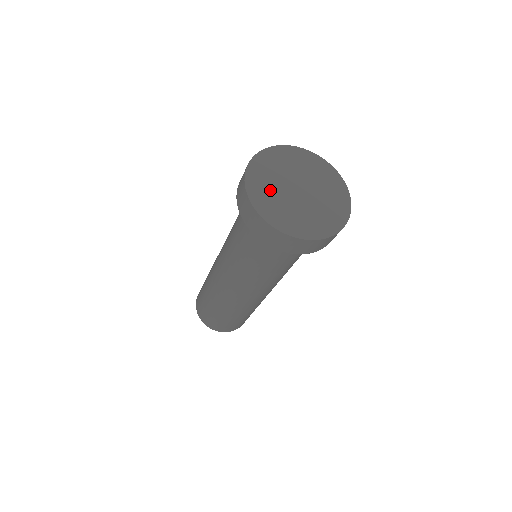
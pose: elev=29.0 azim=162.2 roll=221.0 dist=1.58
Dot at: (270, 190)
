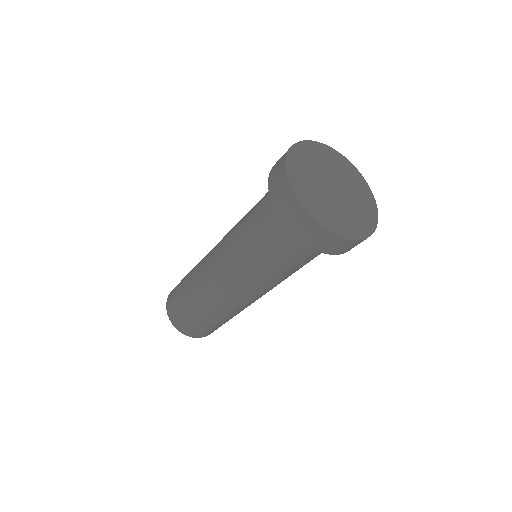
Dot at: (315, 195)
